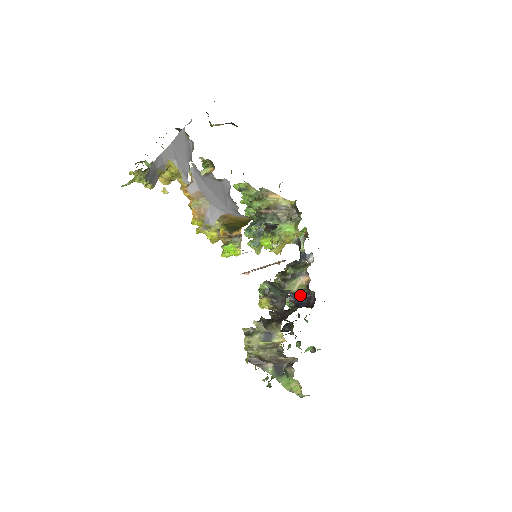
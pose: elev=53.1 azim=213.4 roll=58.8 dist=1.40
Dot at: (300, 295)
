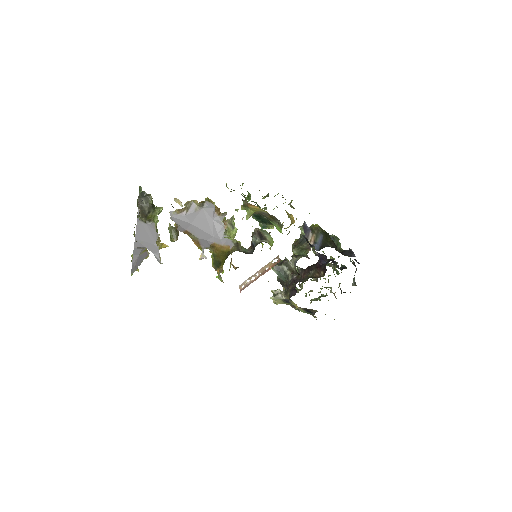
Dot at: (320, 254)
